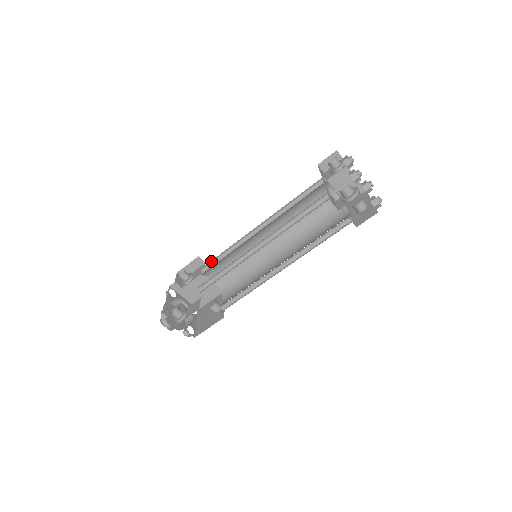
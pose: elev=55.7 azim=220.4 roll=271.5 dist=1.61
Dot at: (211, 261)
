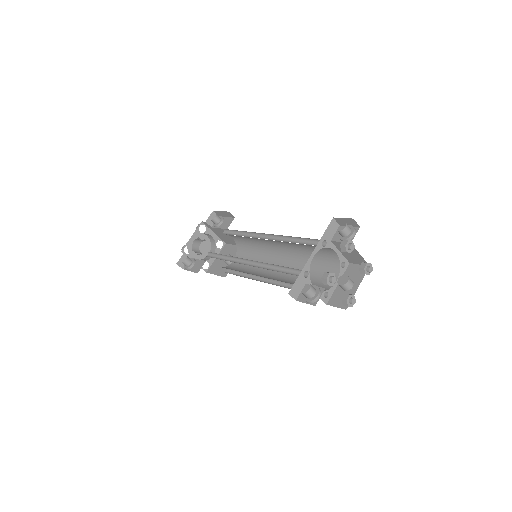
Dot at: occluded
